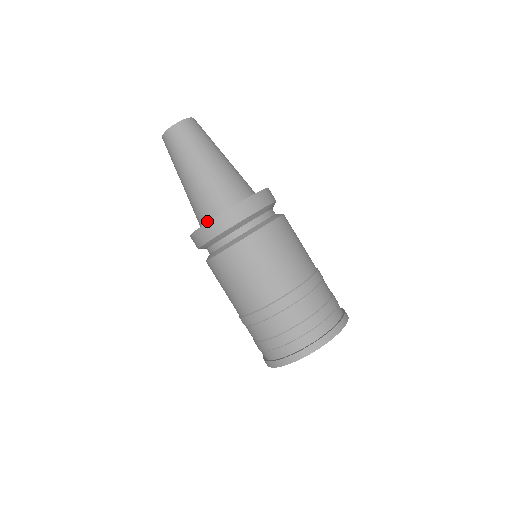
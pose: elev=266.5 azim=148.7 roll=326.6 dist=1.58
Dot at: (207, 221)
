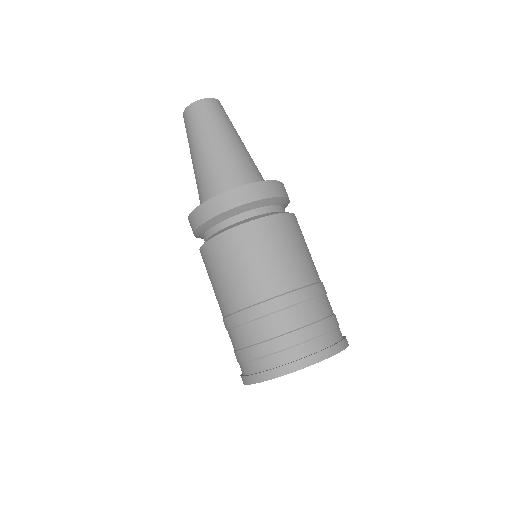
Dot at: occluded
